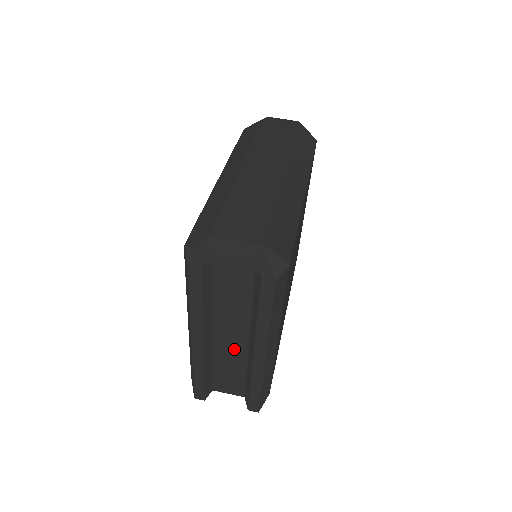
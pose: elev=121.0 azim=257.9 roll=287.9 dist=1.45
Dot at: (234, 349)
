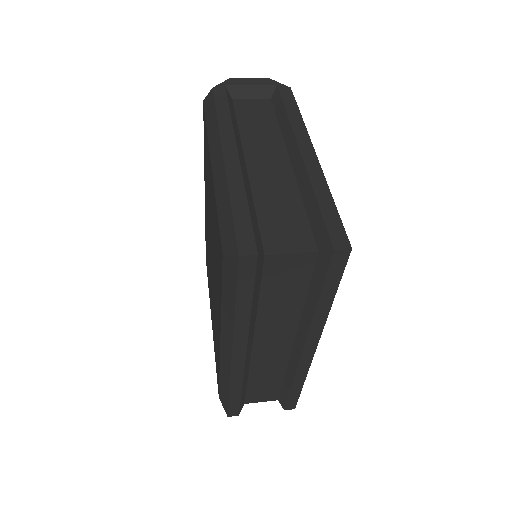
Dot at: (276, 174)
